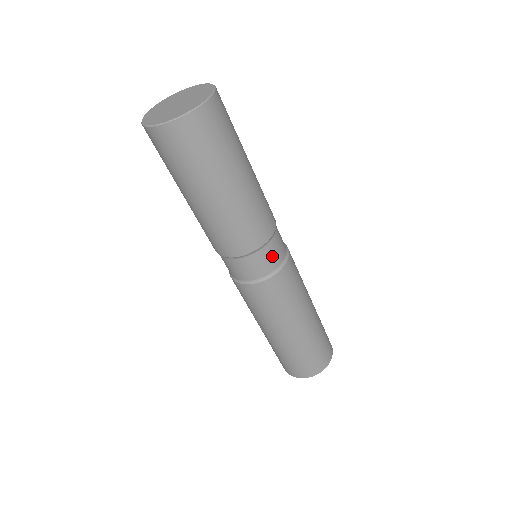
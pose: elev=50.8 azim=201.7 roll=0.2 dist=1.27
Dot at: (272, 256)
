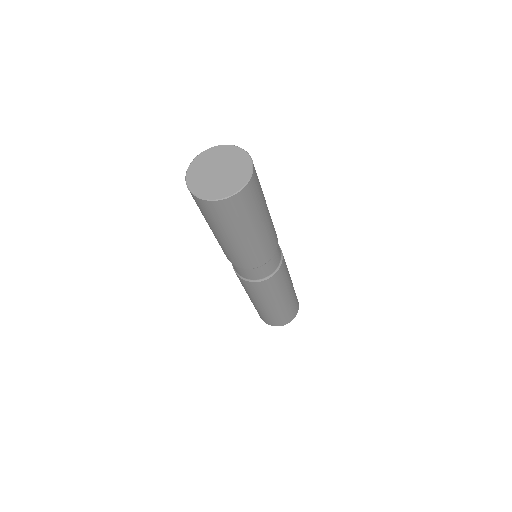
Dot at: (279, 248)
